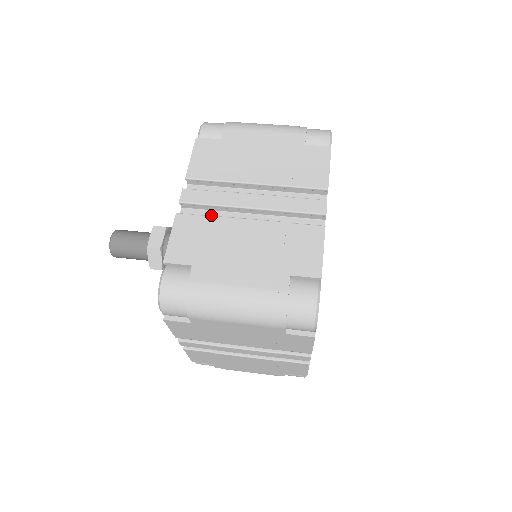
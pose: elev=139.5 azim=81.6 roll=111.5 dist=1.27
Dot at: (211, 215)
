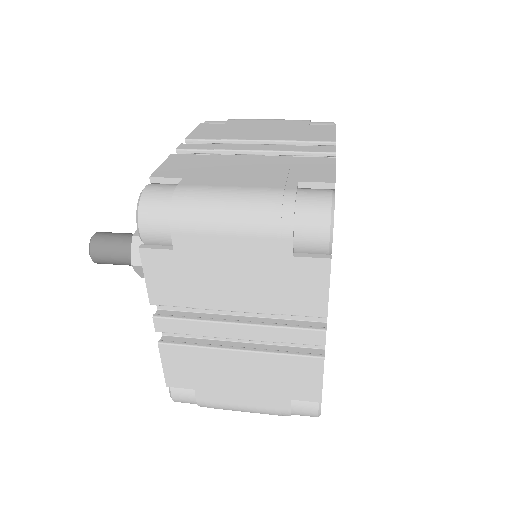
Dot at: occluded
